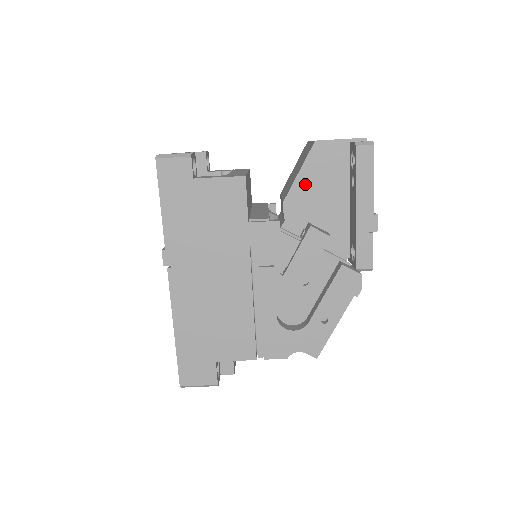
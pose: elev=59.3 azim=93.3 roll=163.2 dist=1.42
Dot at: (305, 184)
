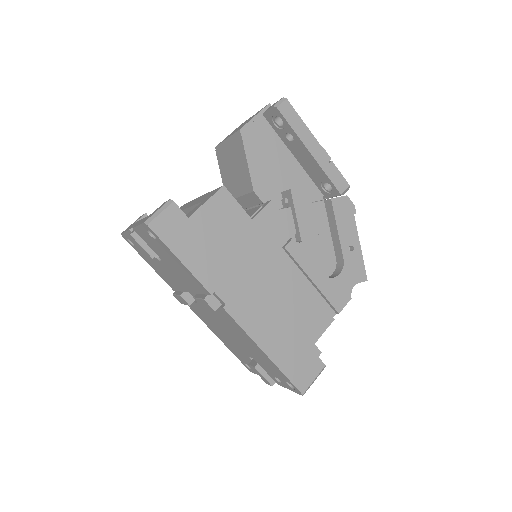
Dot at: (257, 166)
